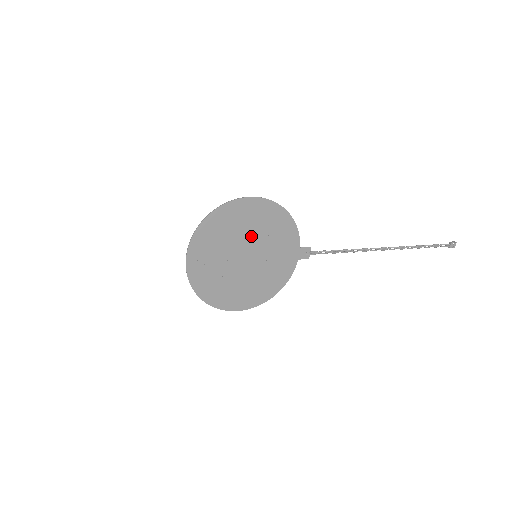
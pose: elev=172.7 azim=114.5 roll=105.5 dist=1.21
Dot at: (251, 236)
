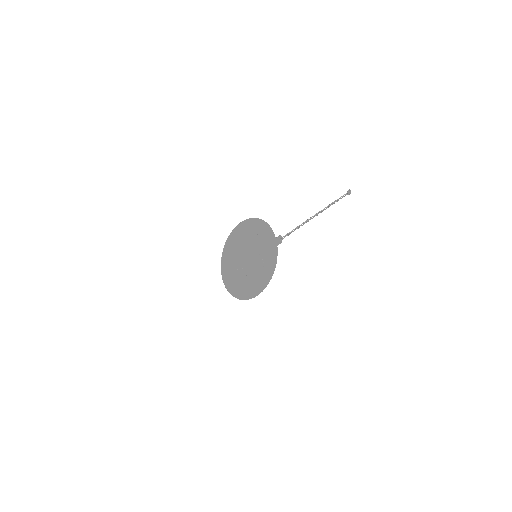
Dot at: (250, 245)
